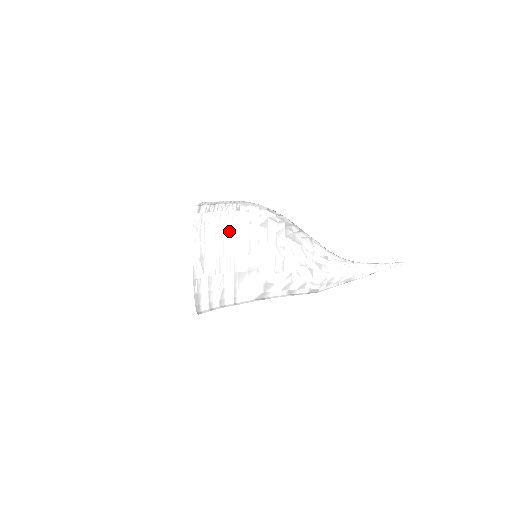
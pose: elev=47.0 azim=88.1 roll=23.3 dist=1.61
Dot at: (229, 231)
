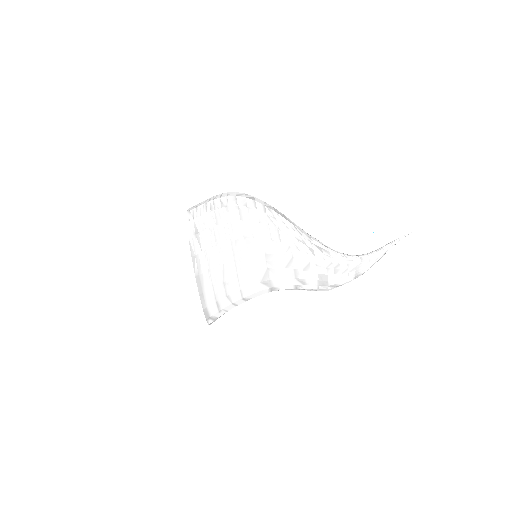
Dot at: (218, 203)
